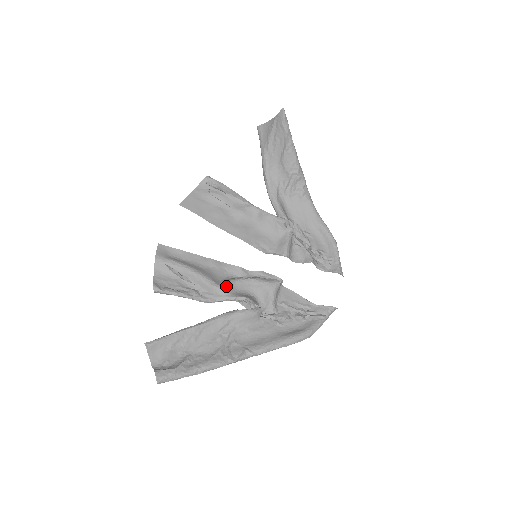
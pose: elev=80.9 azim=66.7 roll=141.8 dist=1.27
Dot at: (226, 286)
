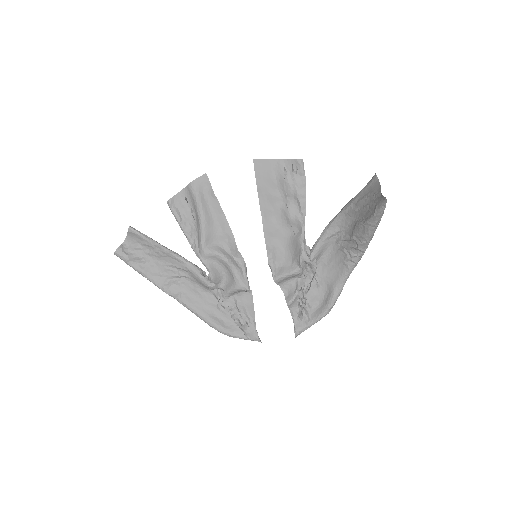
Dot at: (208, 252)
